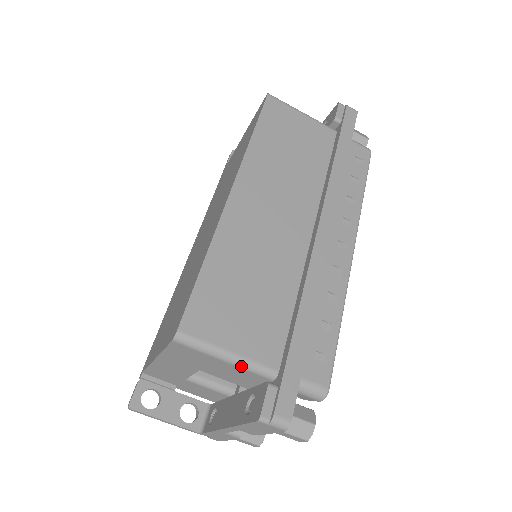
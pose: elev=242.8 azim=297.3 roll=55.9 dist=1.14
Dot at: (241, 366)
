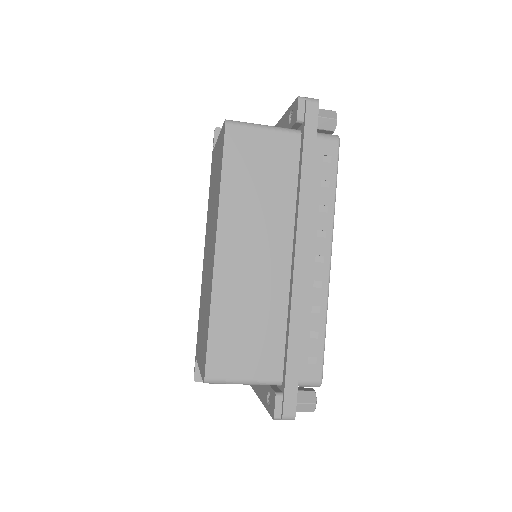
Dot at: occluded
